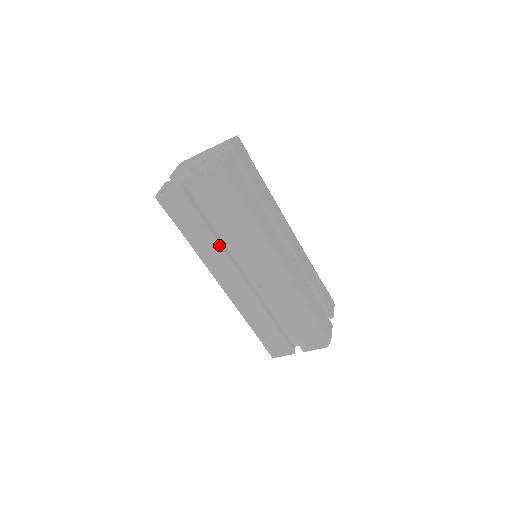
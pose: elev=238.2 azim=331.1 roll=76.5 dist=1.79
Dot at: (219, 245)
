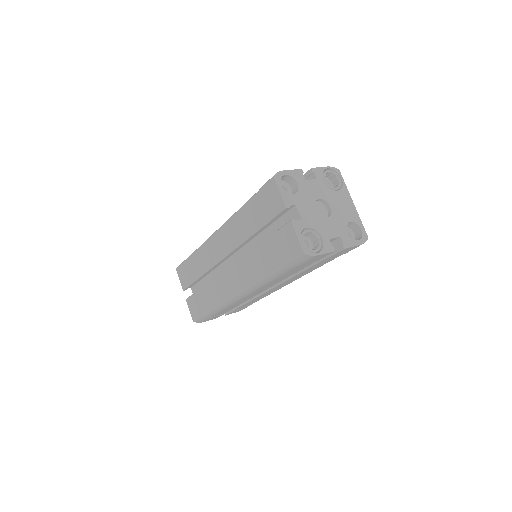
Dot at: (246, 239)
